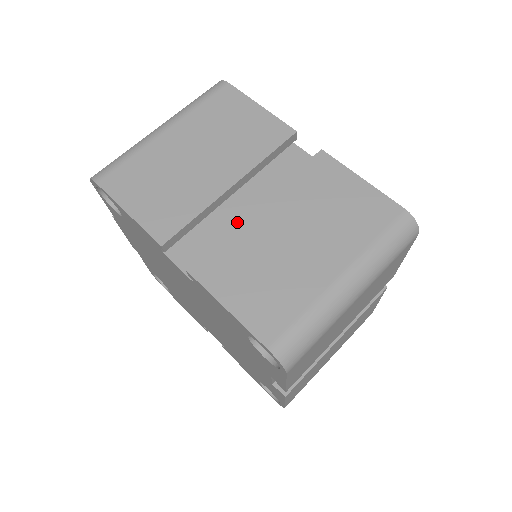
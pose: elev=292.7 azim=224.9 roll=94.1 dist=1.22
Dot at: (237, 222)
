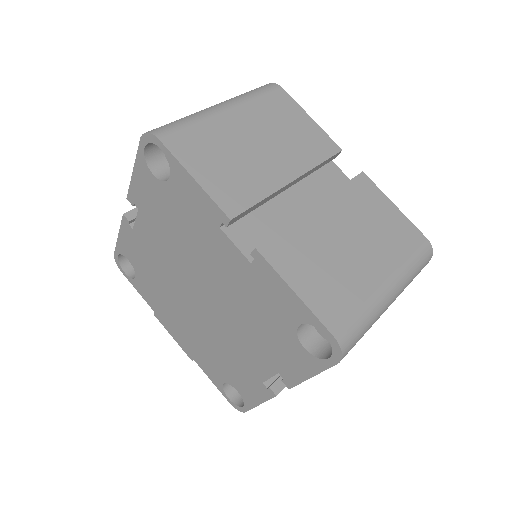
Dot at: occluded
